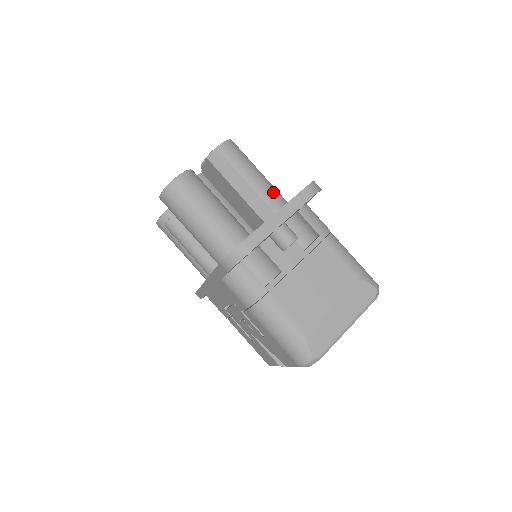
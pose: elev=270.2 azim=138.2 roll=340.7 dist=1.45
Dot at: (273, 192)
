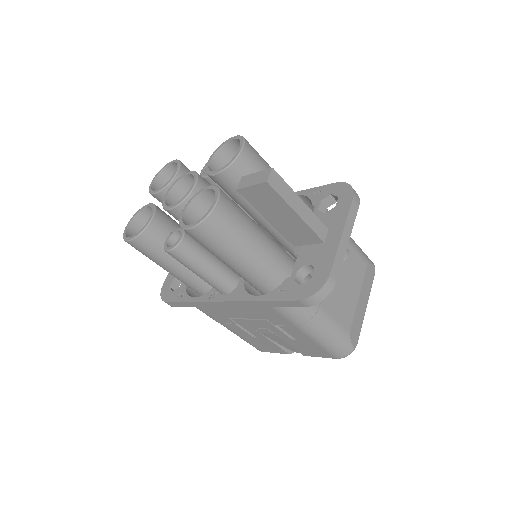
Dot at: occluded
